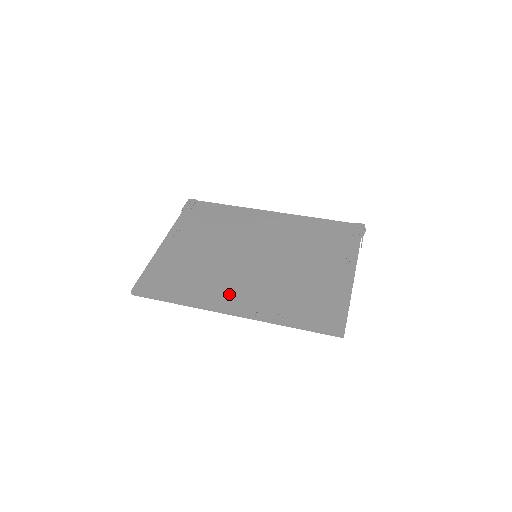
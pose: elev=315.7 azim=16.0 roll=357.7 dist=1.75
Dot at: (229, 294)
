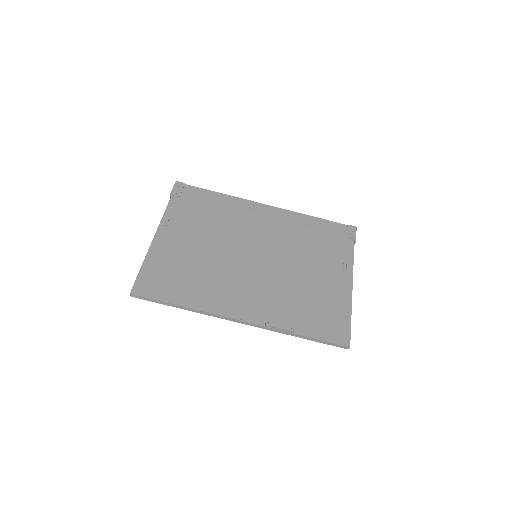
Dot at: (236, 300)
